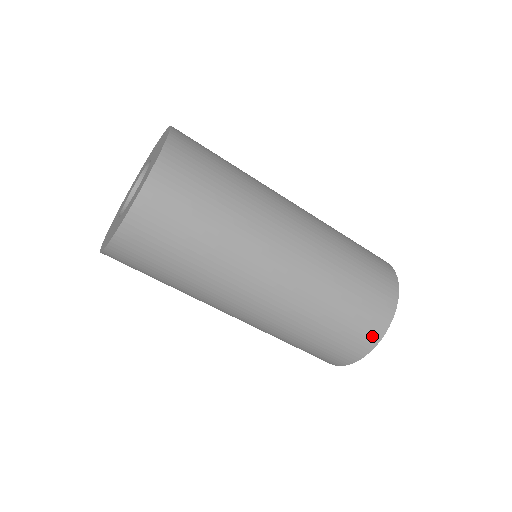
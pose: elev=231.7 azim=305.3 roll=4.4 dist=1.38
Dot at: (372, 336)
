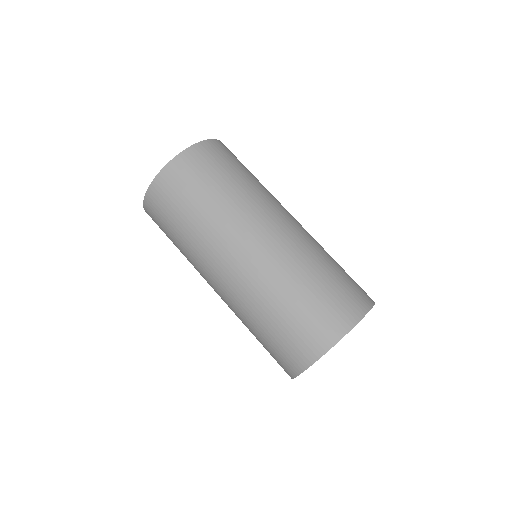
Dot at: (346, 318)
